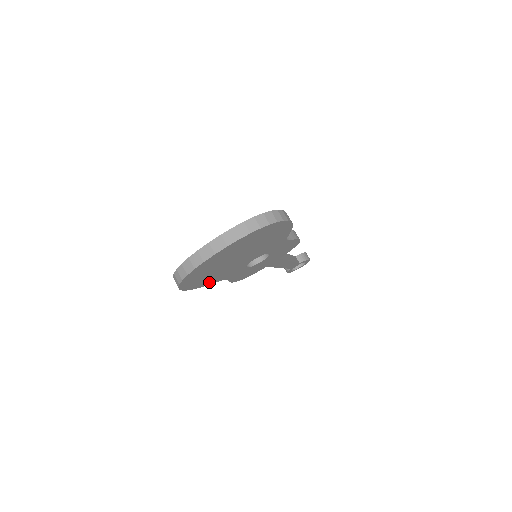
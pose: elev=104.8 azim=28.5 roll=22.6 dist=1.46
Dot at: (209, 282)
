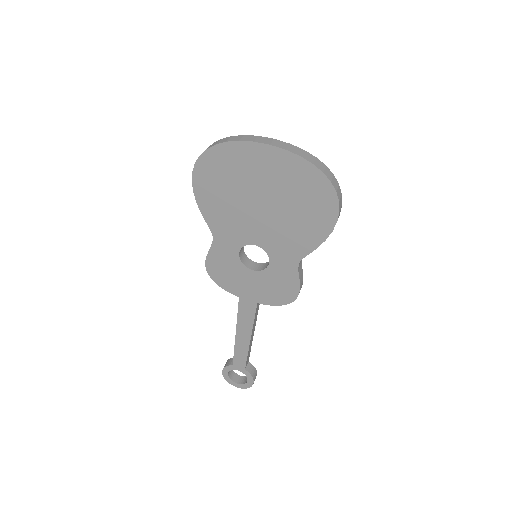
Dot at: (208, 210)
